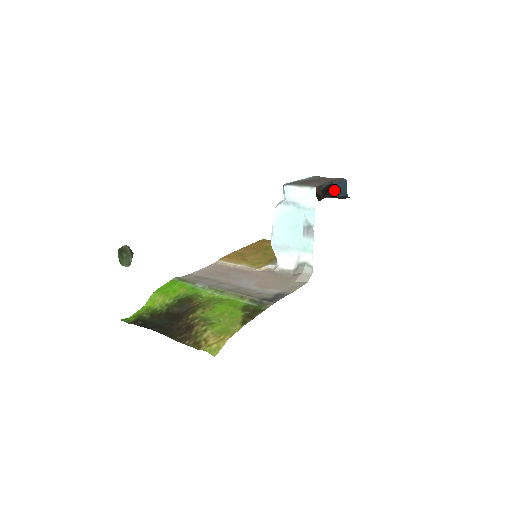
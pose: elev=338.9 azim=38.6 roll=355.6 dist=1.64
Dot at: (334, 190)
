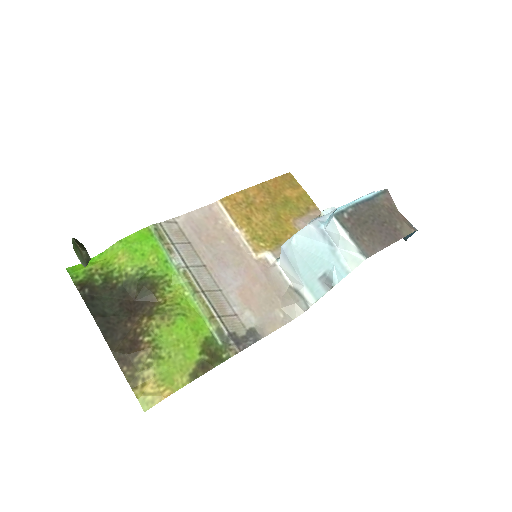
Dot at: occluded
